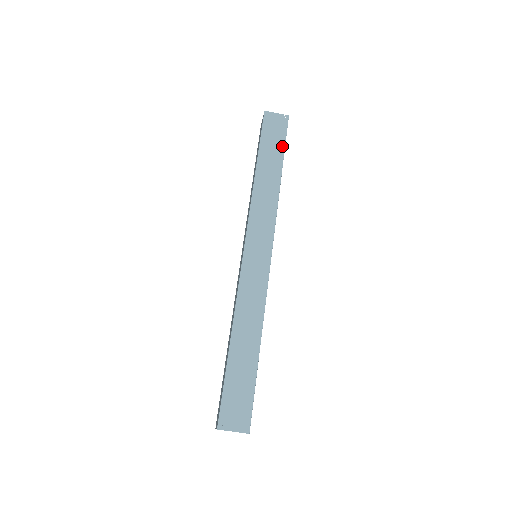
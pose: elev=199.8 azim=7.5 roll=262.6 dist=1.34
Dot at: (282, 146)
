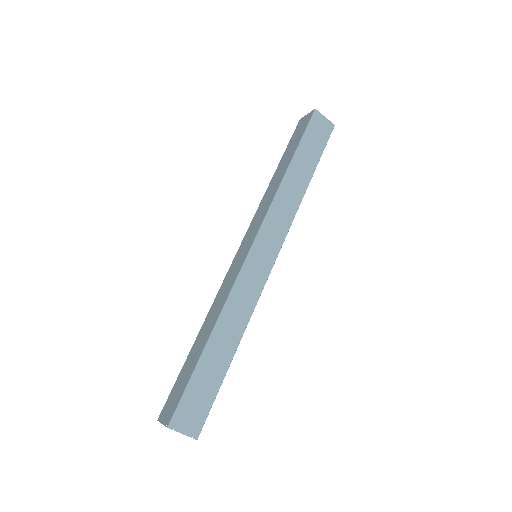
Dot at: (319, 154)
